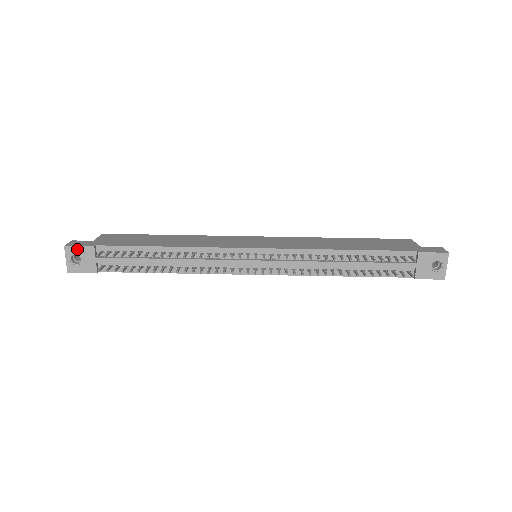
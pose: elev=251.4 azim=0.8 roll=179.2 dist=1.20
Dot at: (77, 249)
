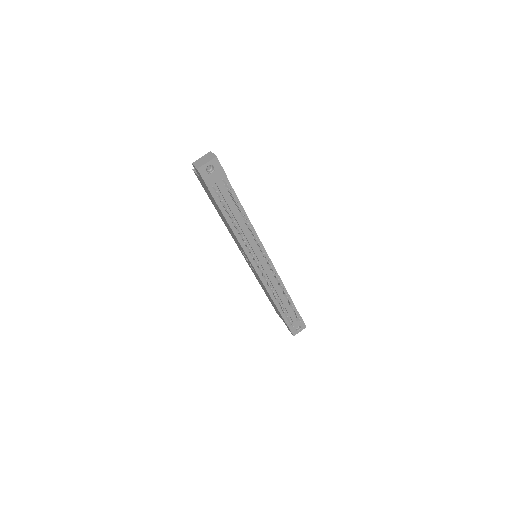
Dot at: (219, 166)
